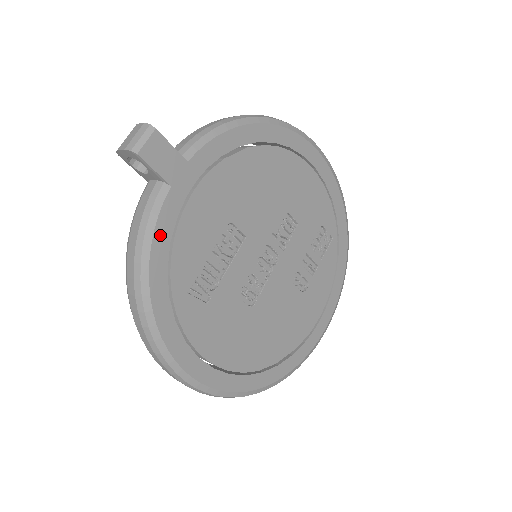
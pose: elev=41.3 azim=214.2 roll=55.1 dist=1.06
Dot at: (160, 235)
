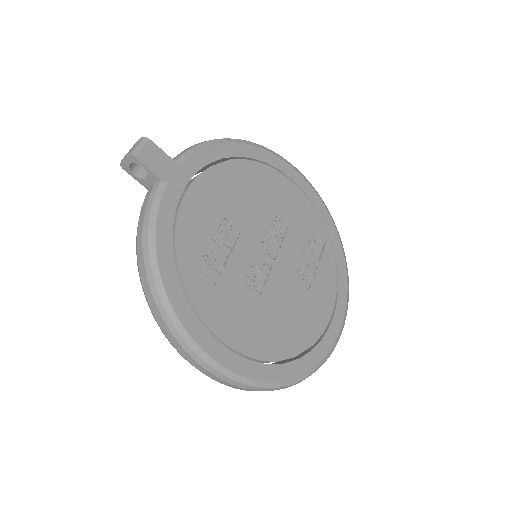
Dot at: (163, 221)
